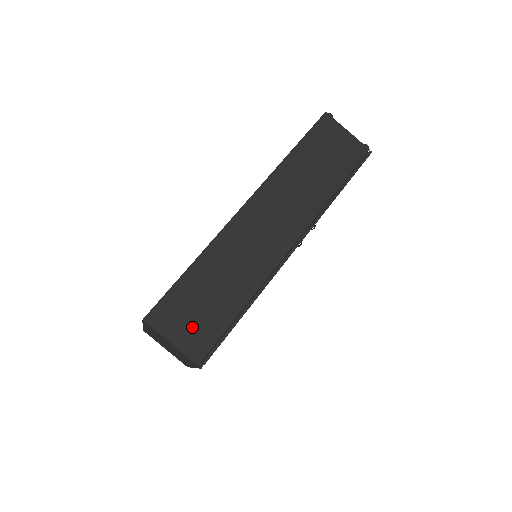
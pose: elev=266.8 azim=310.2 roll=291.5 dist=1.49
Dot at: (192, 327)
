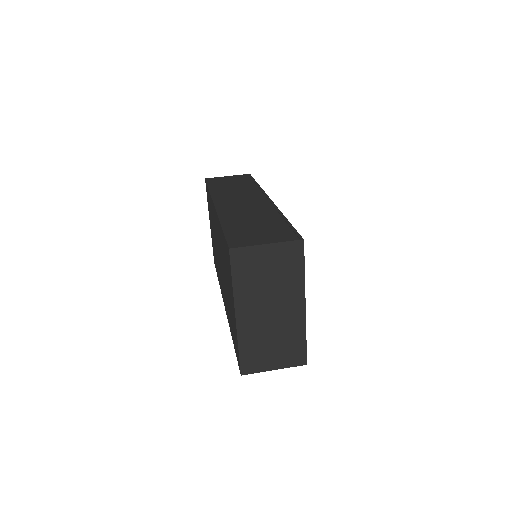
Dot at: (266, 235)
